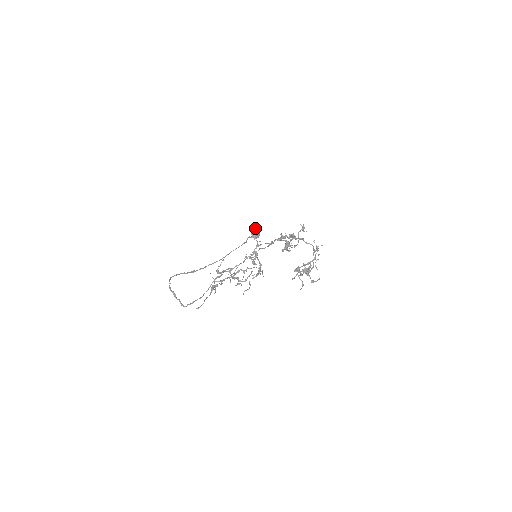
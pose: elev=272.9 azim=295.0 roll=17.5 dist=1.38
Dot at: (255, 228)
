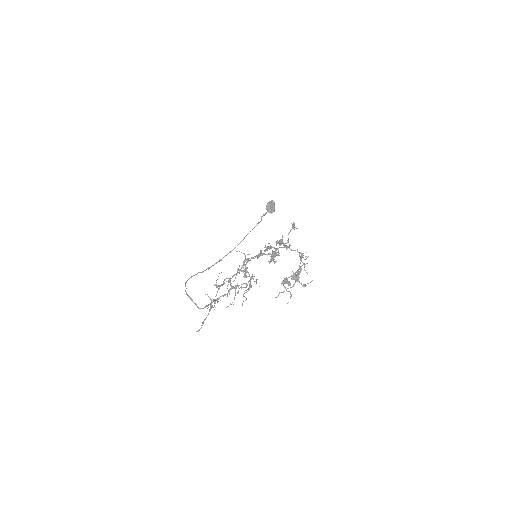
Dot at: (269, 202)
